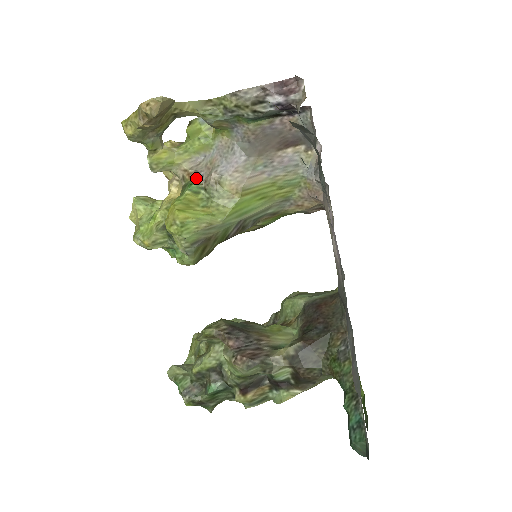
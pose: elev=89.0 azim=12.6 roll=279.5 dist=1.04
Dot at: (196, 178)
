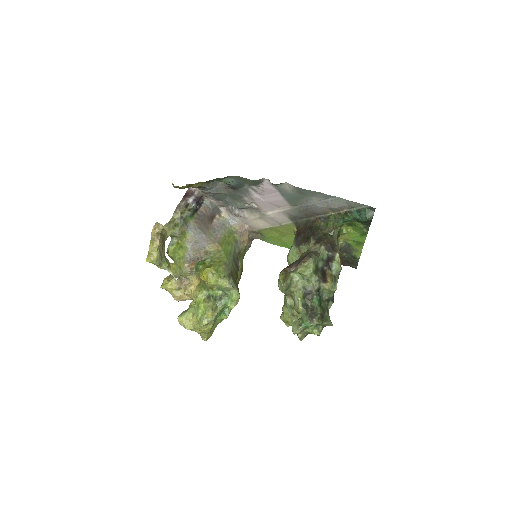
Dot at: (197, 261)
